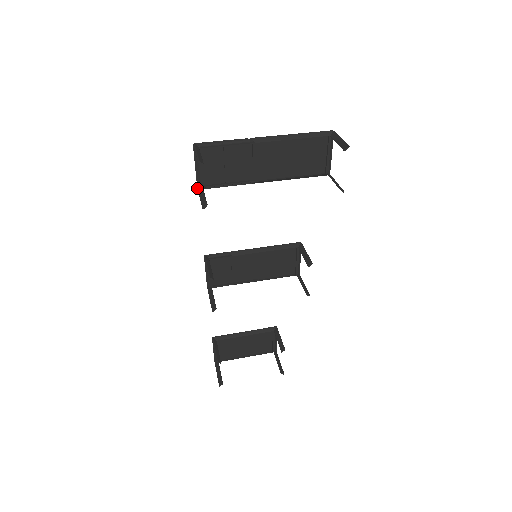
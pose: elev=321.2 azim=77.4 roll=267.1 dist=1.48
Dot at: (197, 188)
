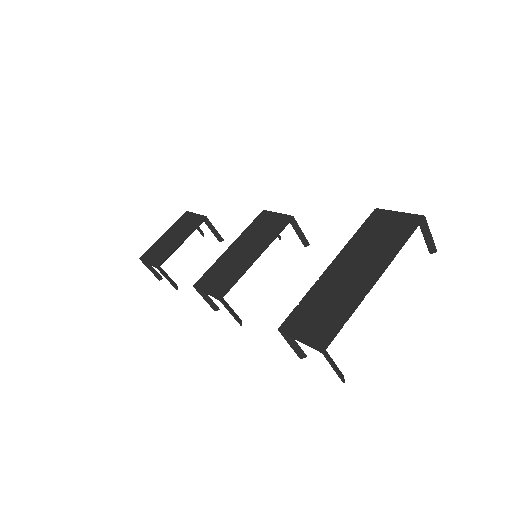
Dot at: (279, 331)
